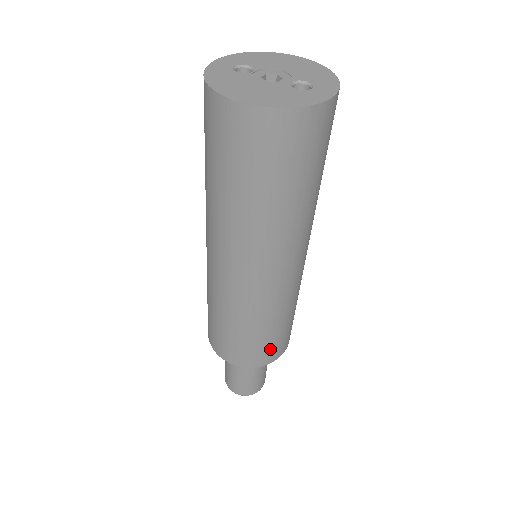
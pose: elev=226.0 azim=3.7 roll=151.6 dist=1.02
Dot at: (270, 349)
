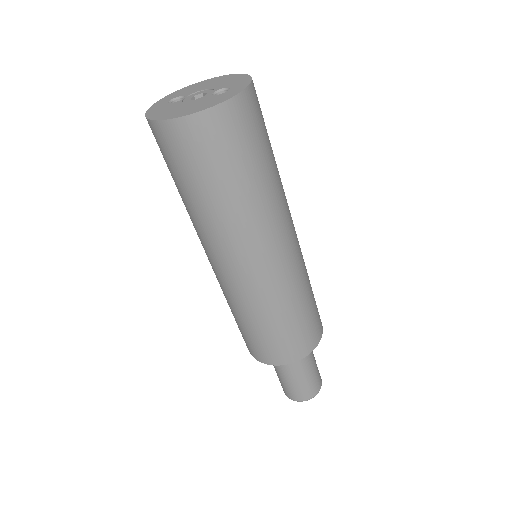
Dot at: (301, 339)
